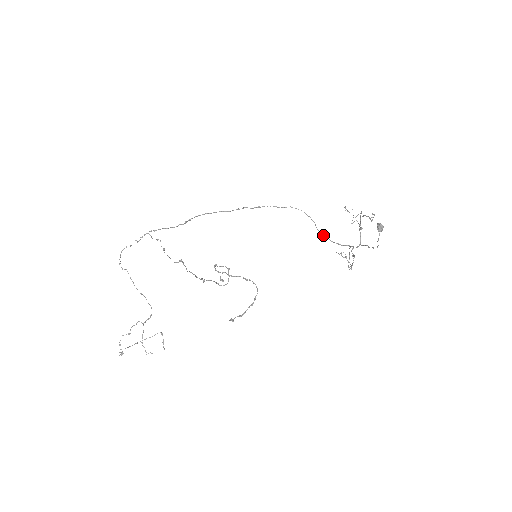
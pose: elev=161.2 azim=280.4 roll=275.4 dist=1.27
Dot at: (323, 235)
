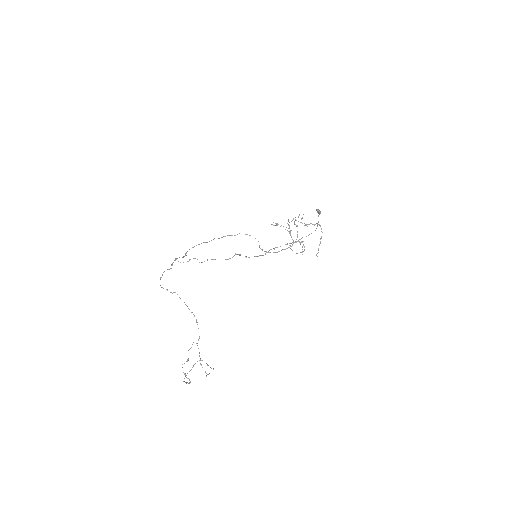
Dot at: occluded
